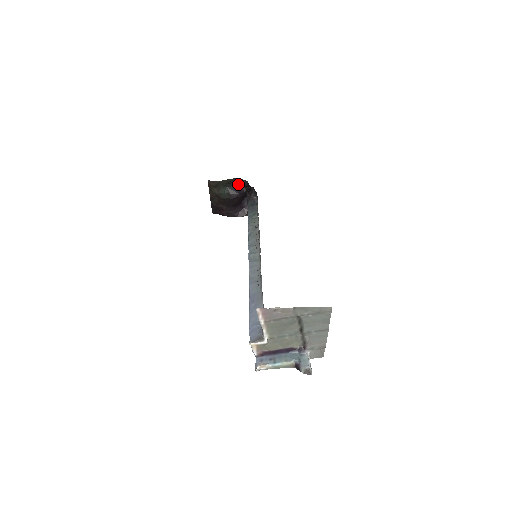
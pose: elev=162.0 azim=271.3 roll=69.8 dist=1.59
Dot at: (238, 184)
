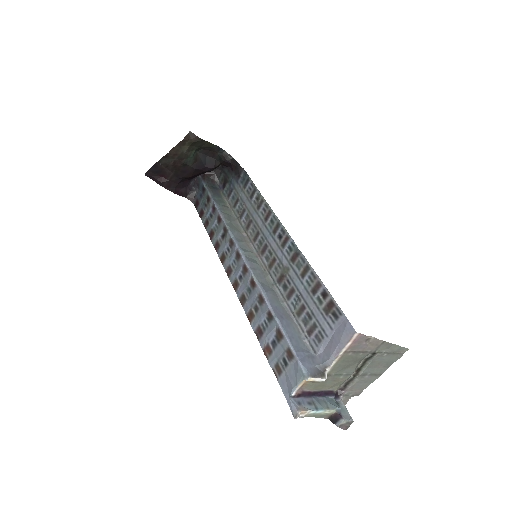
Dot at: (212, 155)
